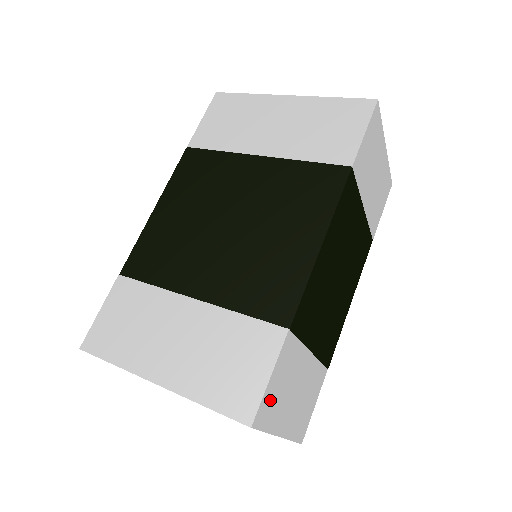
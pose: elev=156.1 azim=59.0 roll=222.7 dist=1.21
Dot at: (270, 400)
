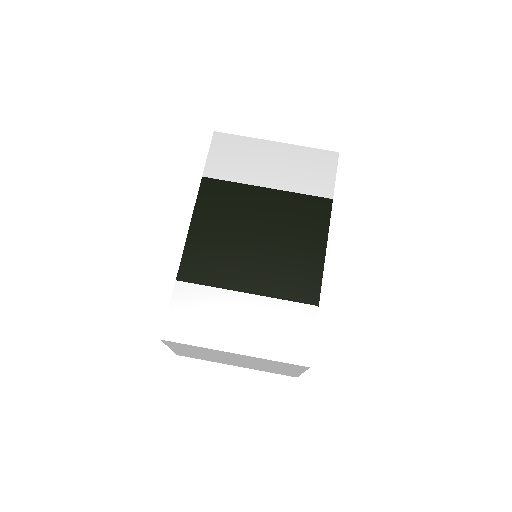
Dot at: occluded
